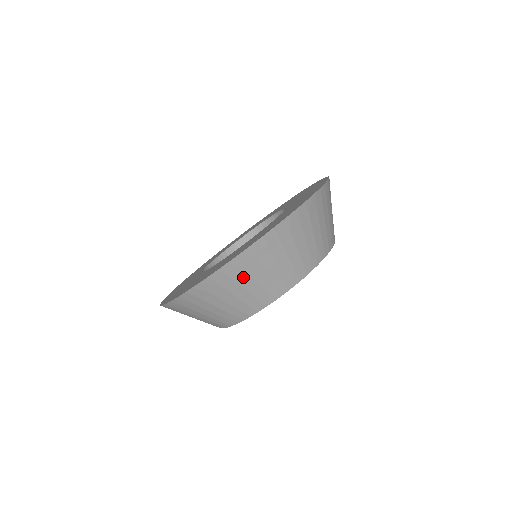
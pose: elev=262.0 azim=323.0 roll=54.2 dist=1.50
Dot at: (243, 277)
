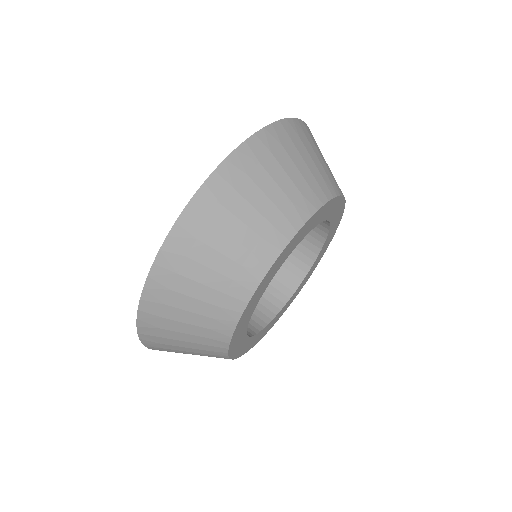
Dot at: (307, 144)
